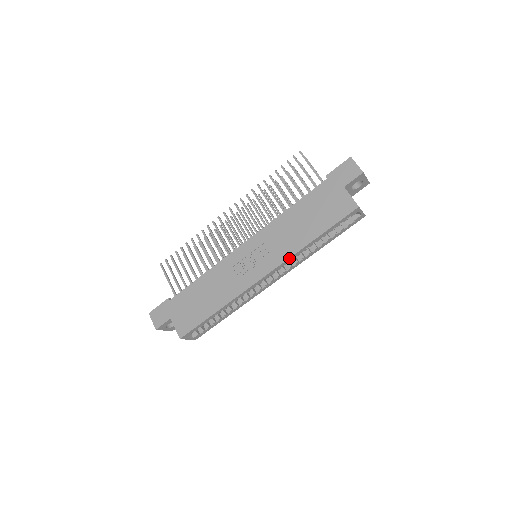
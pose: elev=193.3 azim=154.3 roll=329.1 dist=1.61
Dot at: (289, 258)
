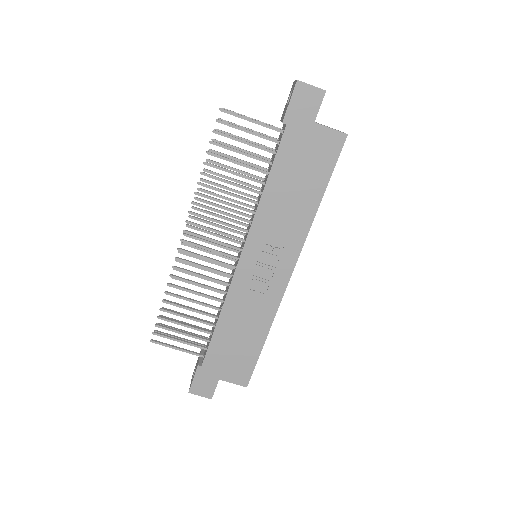
Dot at: occluded
